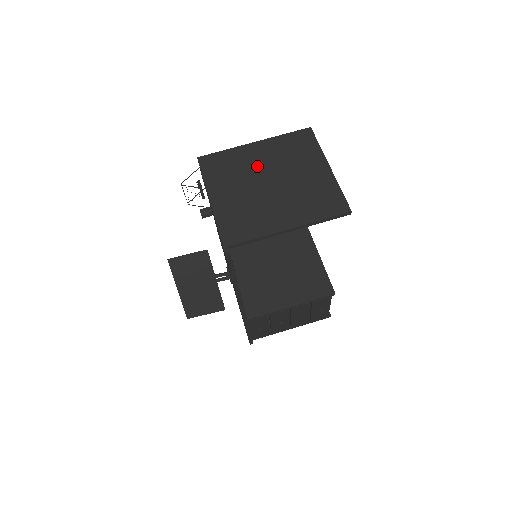
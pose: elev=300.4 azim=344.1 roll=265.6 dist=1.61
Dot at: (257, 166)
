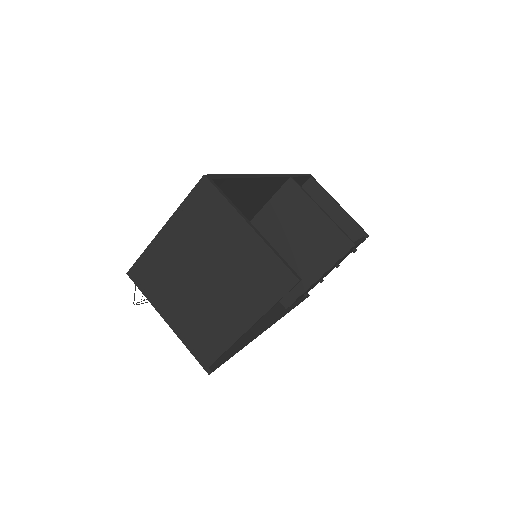
Dot at: (182, 260)
